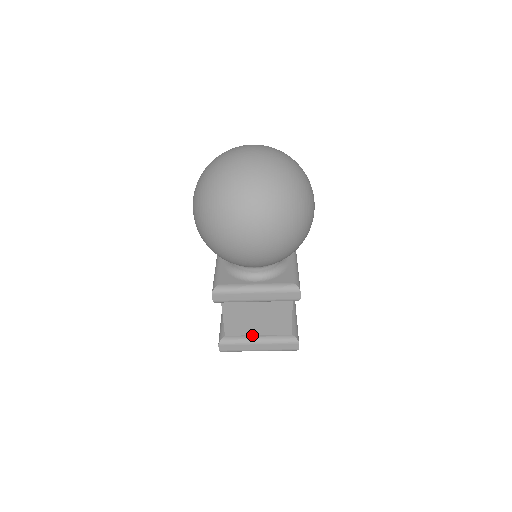
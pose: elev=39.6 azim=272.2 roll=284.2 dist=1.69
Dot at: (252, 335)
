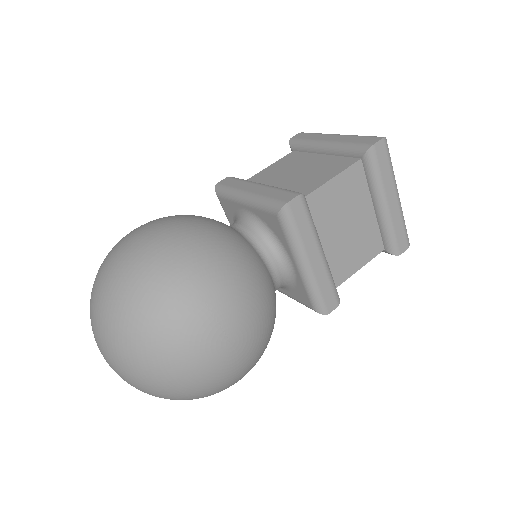
Dot at: occluded
